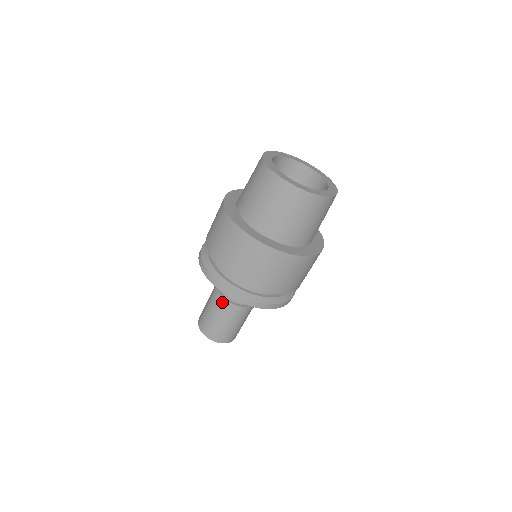
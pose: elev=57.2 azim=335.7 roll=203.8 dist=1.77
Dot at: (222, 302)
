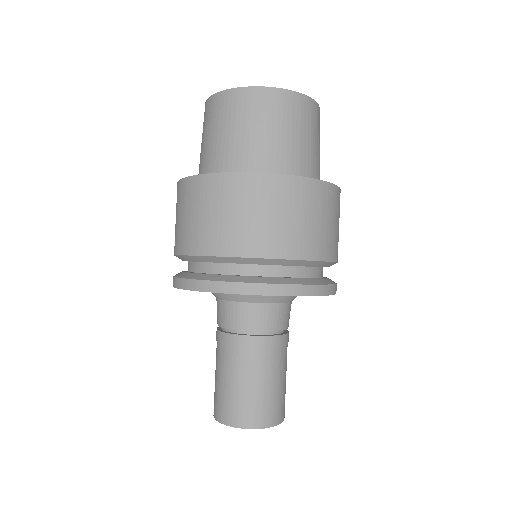
Dot at: (247, 344)
